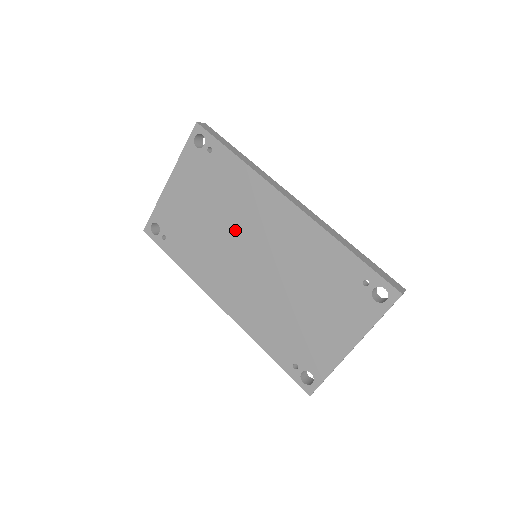
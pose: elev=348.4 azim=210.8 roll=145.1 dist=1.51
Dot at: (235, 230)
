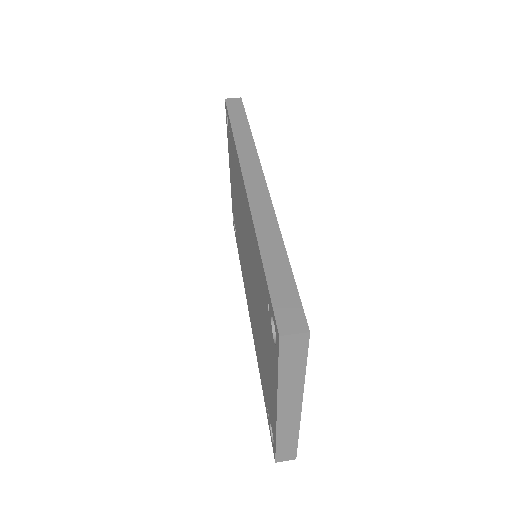
Dot at: (241, 222)
